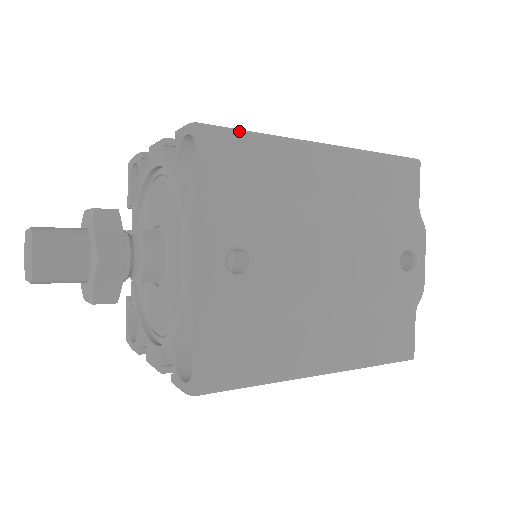
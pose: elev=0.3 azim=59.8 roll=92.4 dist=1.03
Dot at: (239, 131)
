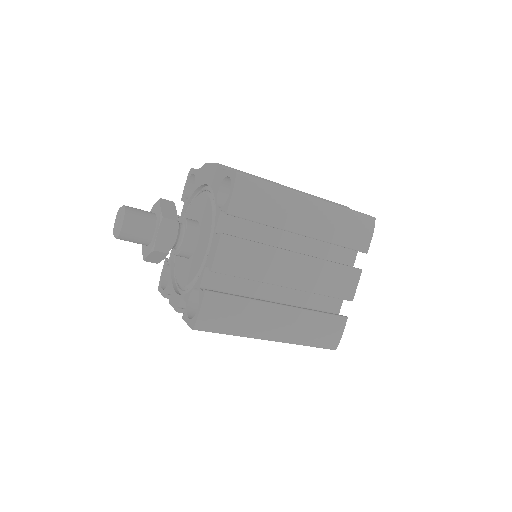
Dot at: occluded
